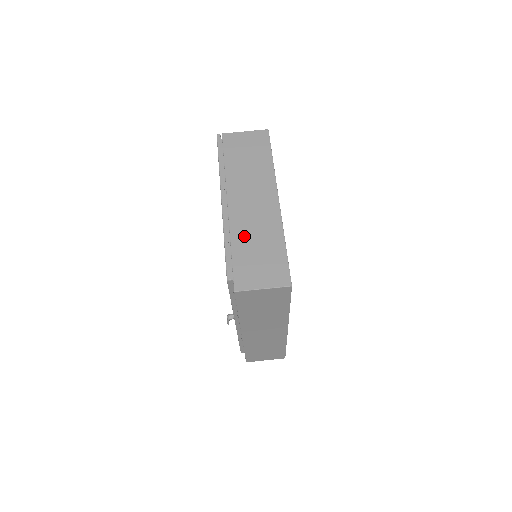
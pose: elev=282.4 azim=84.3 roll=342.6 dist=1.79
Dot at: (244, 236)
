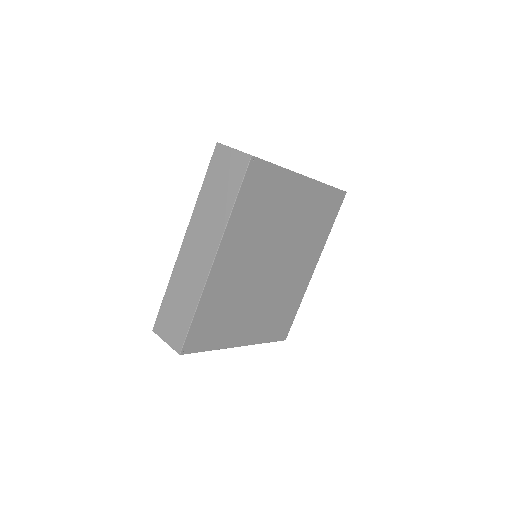
Dot at: occluded
